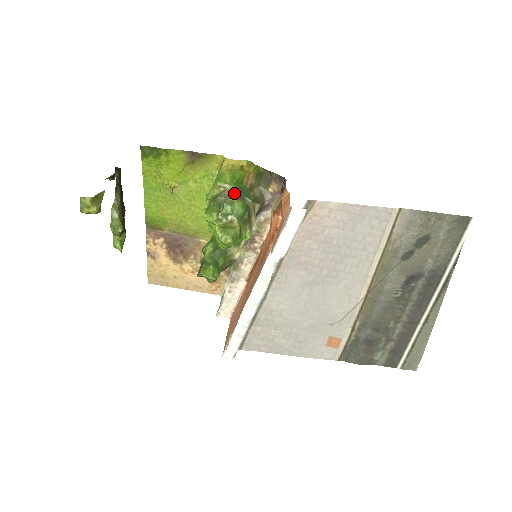
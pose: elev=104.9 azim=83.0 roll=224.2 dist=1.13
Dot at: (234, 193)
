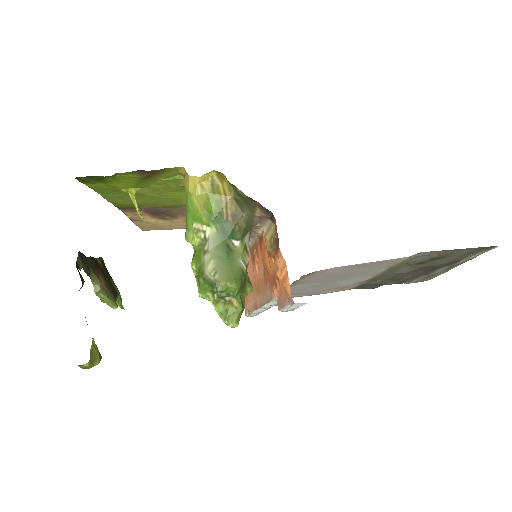
Dot at: (218, 242)
